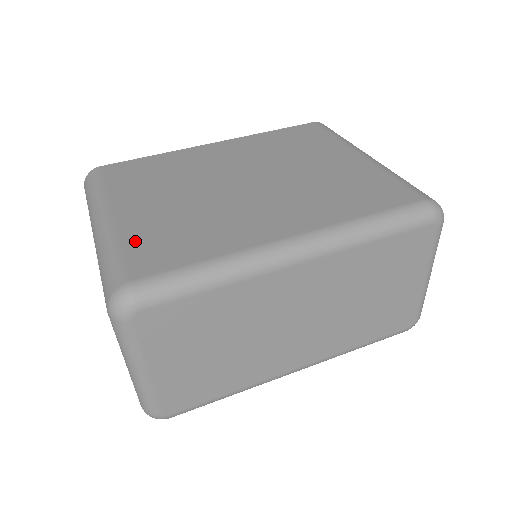
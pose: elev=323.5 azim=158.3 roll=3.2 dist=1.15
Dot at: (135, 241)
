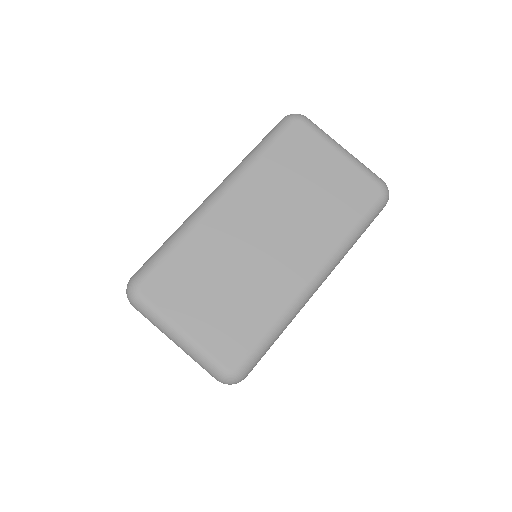
Dot at: occluded
